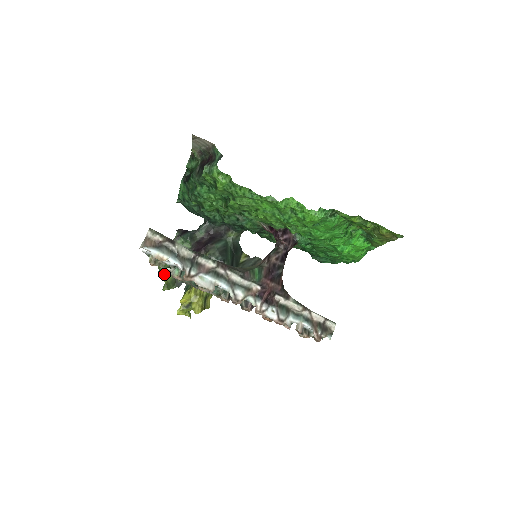
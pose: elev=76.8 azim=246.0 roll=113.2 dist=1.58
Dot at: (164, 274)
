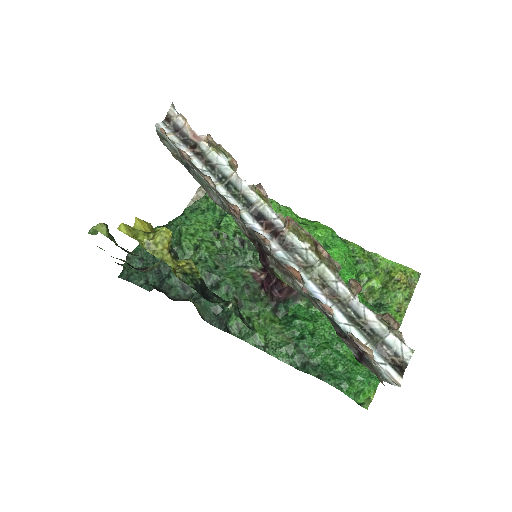
Dot at: occluded
